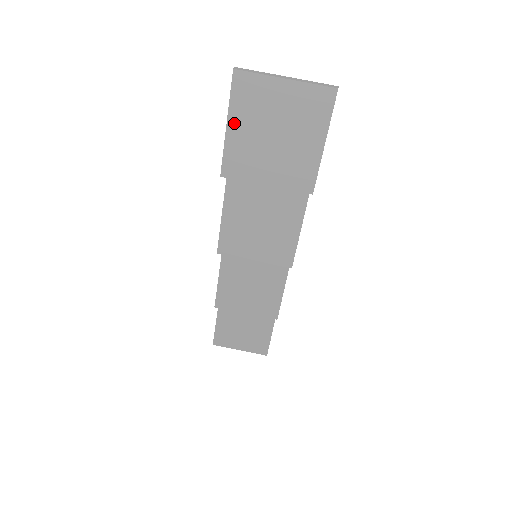
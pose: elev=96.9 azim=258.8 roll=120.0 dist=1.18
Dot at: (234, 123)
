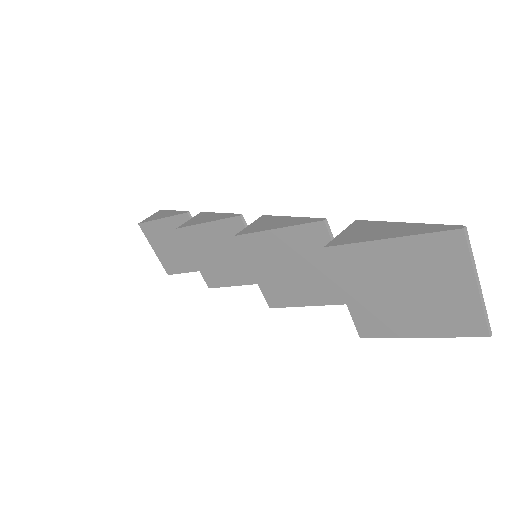
Dot at: (396, 246)
